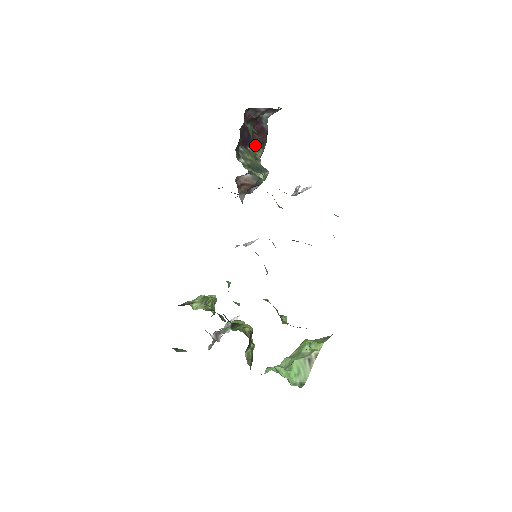
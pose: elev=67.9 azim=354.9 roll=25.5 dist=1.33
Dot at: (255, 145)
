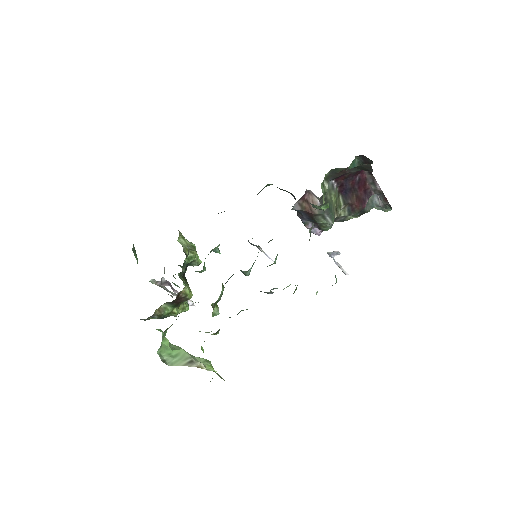
Dot at: (347, 202)
